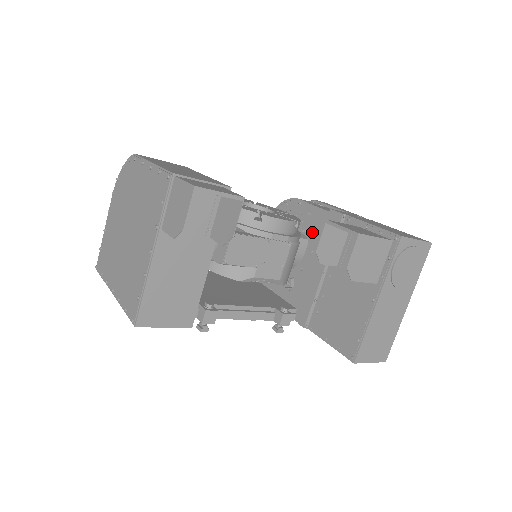
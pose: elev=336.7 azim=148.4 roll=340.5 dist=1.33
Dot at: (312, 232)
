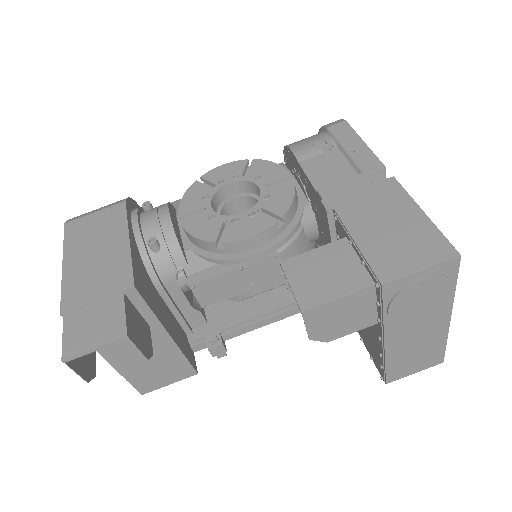
Dot at: (315, 208)
